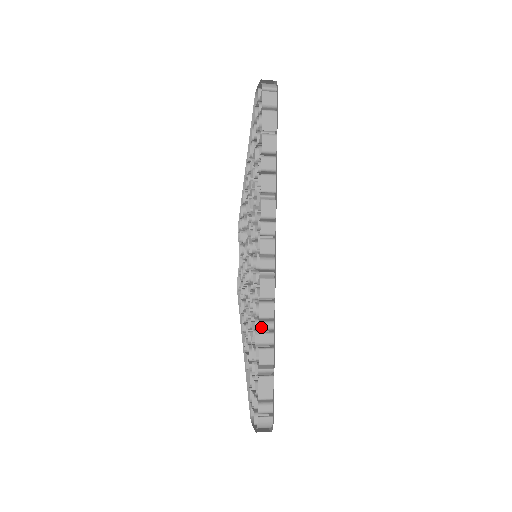
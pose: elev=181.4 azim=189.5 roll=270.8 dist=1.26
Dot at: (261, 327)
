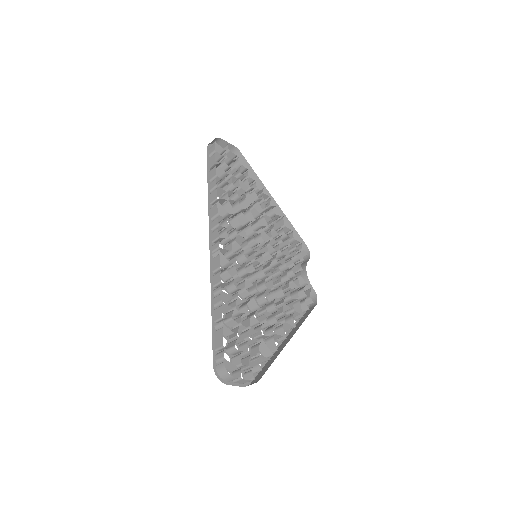
Dot at: (214, 293)
